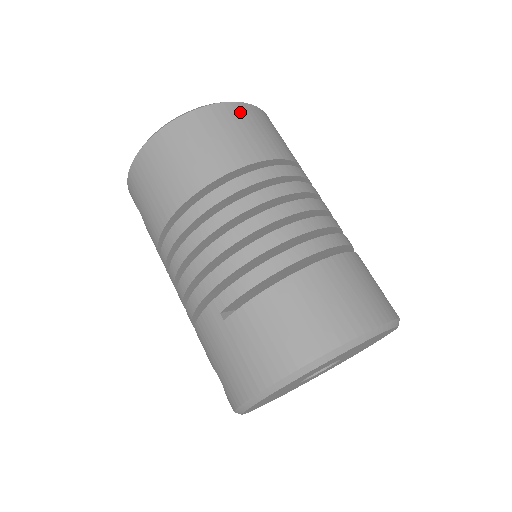
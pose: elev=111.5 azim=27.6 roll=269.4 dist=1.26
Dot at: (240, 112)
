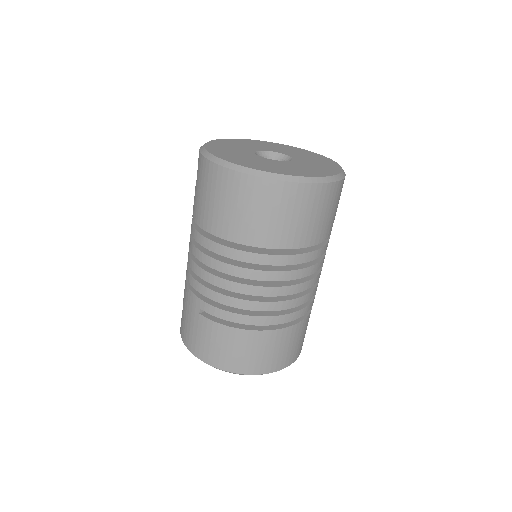
Dot at: (313, 196)
